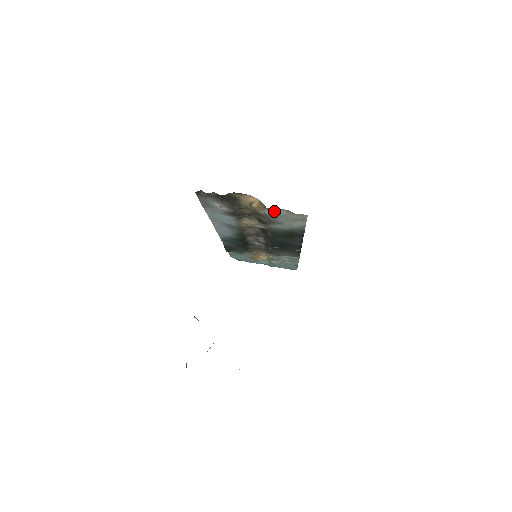
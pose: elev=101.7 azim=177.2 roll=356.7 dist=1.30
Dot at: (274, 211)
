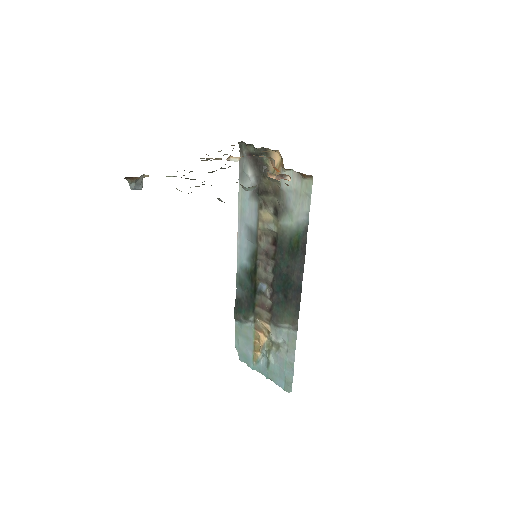
Dot at: occluded
